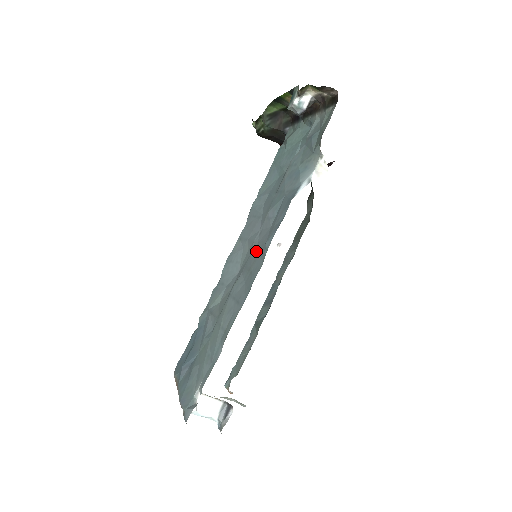
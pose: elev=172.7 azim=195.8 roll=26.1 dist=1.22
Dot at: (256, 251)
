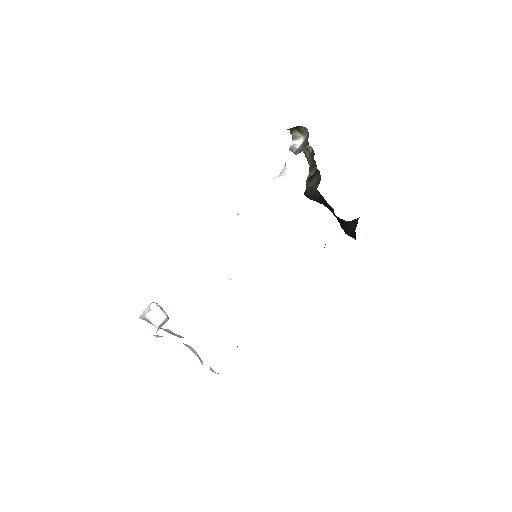
Dot at: occluded
